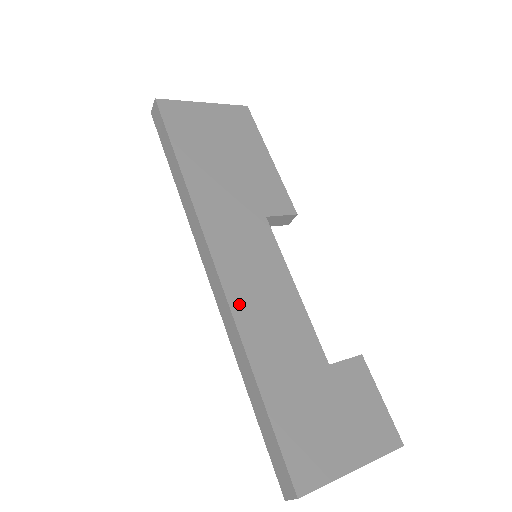
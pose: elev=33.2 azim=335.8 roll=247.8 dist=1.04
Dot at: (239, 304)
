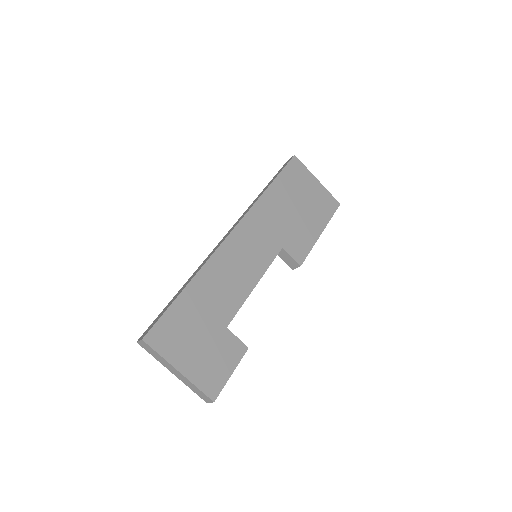
Dot at: (220, 256)
